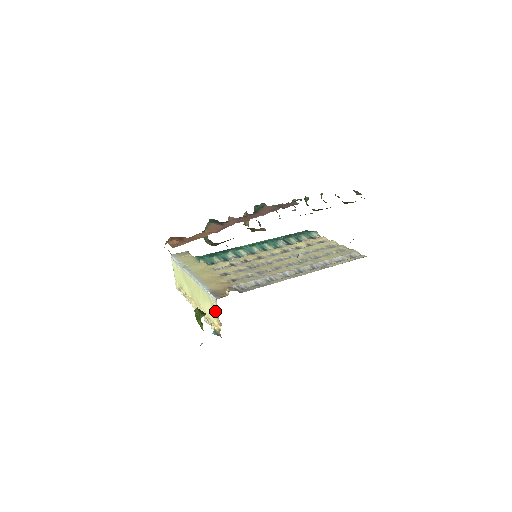
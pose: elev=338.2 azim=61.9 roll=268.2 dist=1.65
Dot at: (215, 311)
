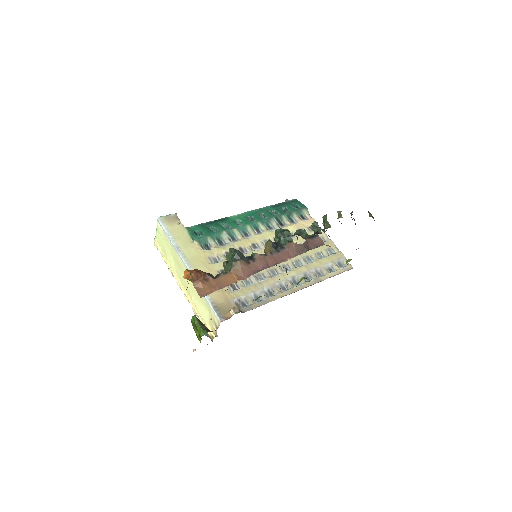
Dot at: (213, 323)
